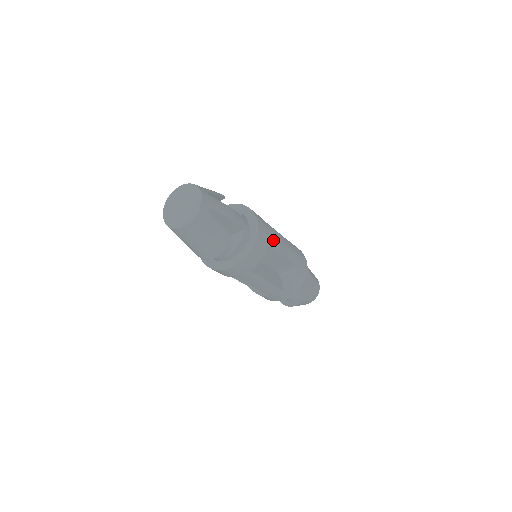
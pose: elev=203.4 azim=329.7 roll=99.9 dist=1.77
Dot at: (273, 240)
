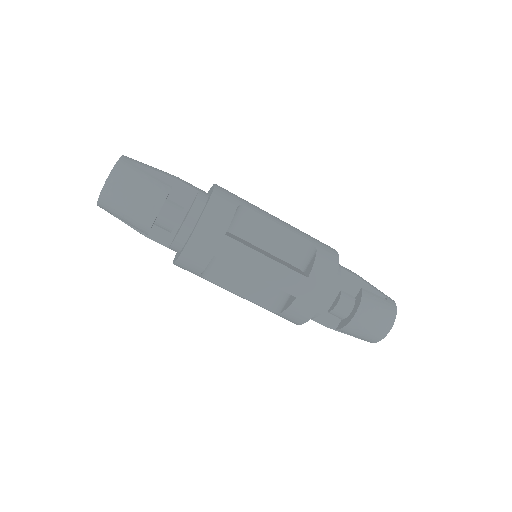
Dot at: (249, 204)
